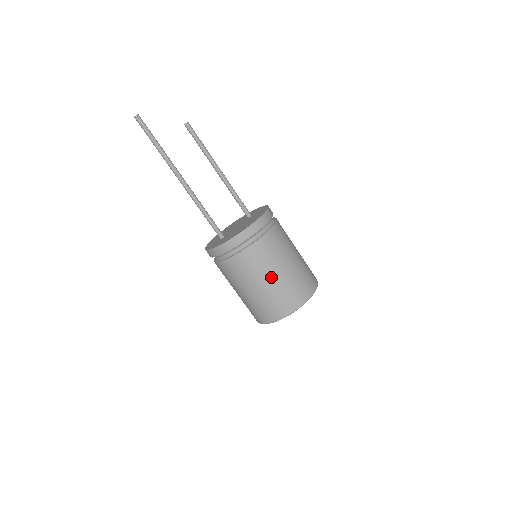
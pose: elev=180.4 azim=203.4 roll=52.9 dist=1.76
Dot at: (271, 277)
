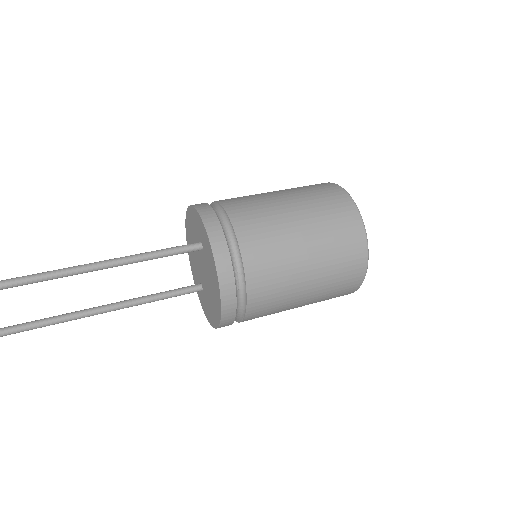
Dot at: (299, 304)
